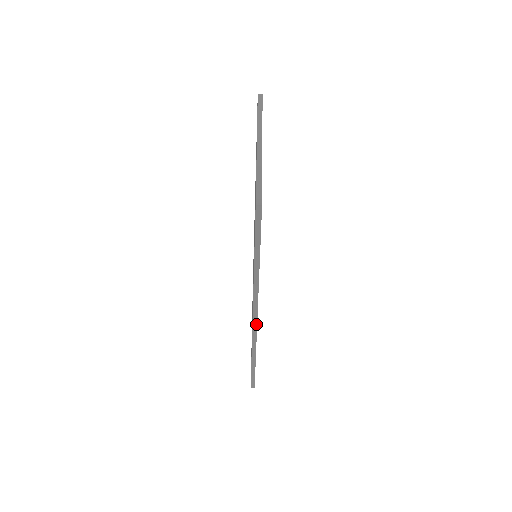
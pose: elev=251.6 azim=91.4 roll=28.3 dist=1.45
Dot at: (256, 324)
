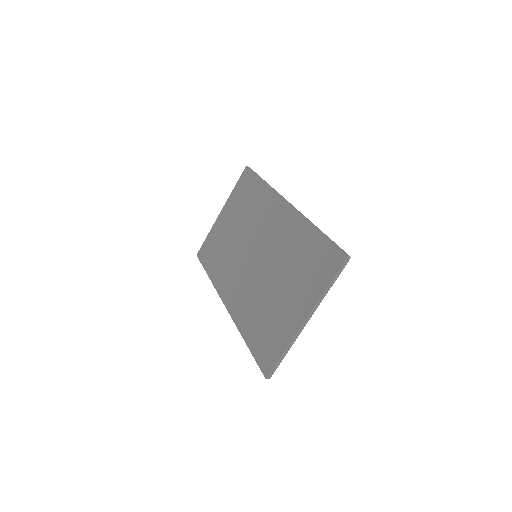
Dot at: occluded
